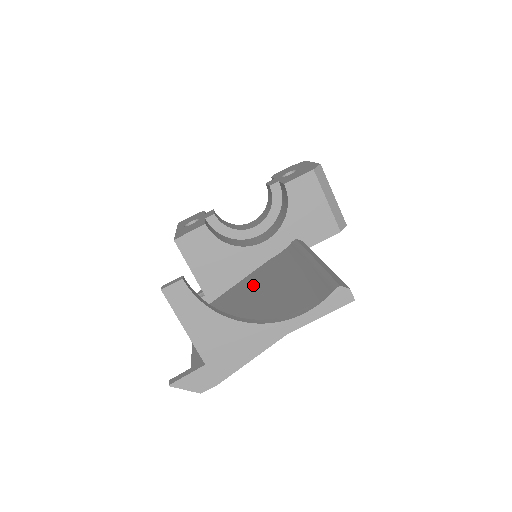
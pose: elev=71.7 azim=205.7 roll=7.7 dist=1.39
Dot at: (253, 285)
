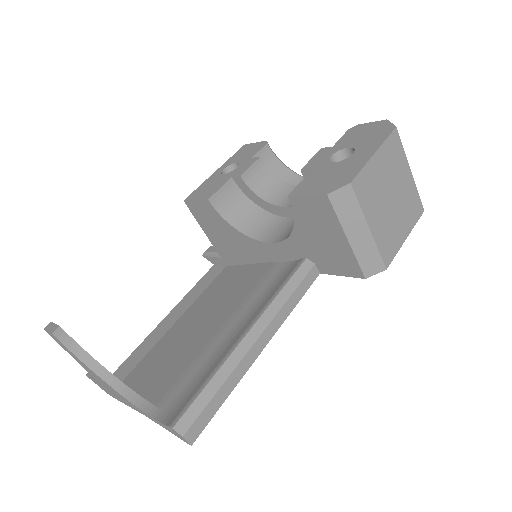
Dot at: (233, 292)
